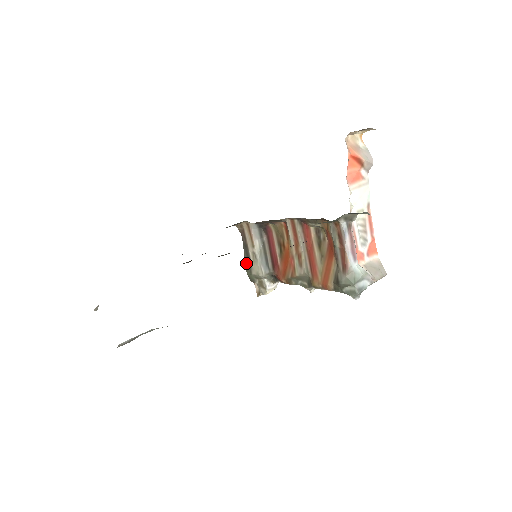
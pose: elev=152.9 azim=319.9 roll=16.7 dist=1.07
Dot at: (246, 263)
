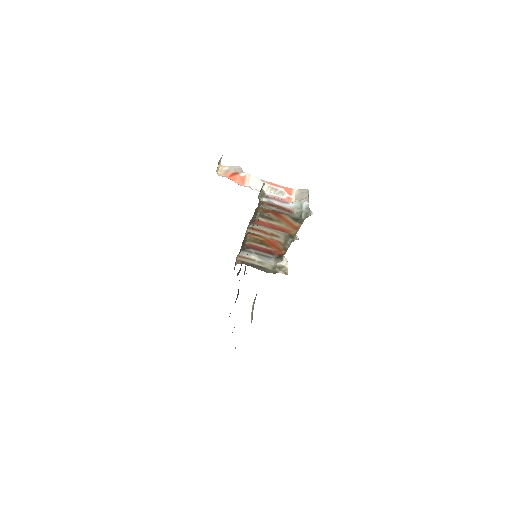
Dot at: (262, 270)
